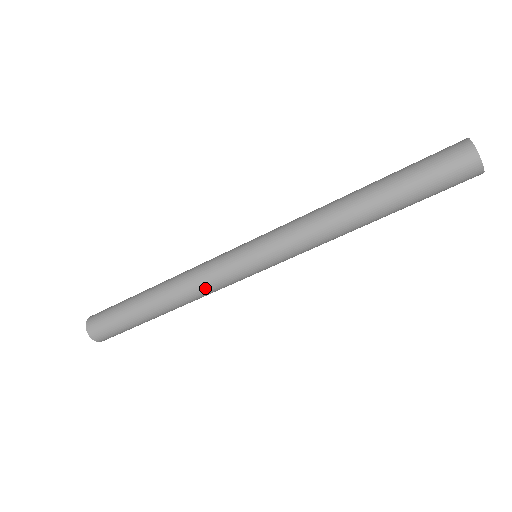
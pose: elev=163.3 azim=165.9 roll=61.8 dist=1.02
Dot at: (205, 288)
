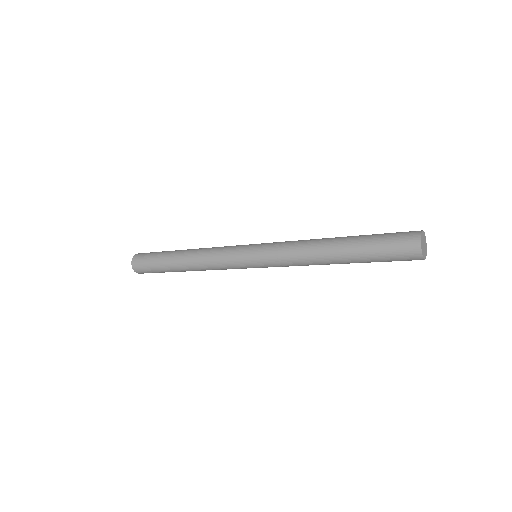
Dot at: (218, 269)
